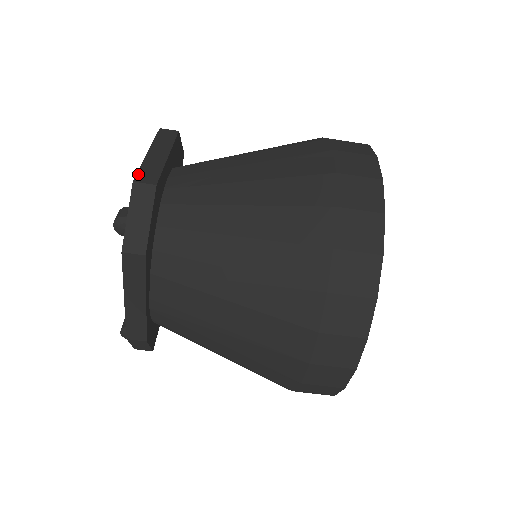
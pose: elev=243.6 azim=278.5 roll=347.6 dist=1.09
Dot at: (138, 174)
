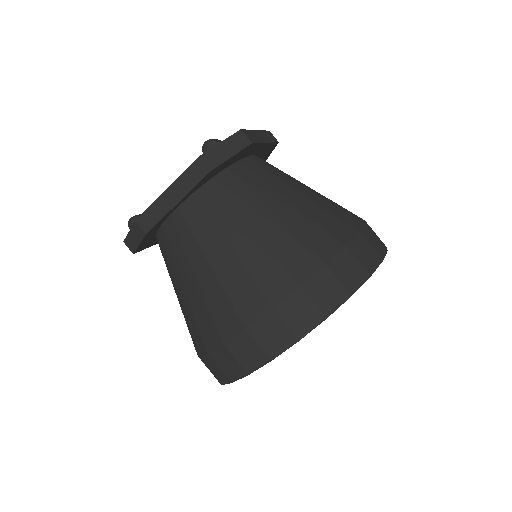
Dot at: (245, 130)
